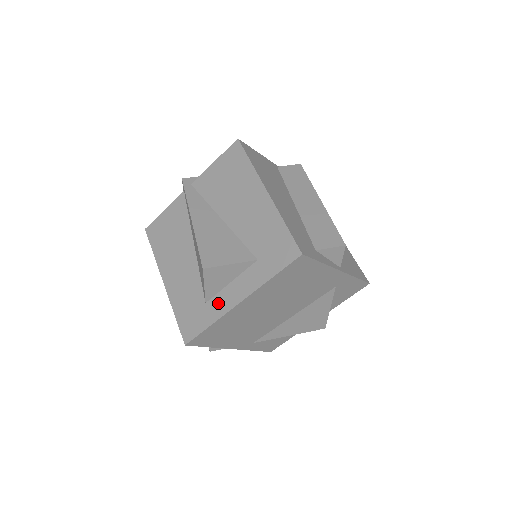
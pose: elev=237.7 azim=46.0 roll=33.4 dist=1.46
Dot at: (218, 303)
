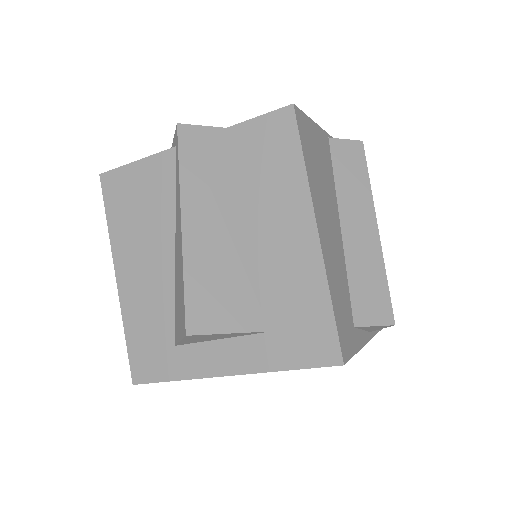
Dot at: (194, 357)
